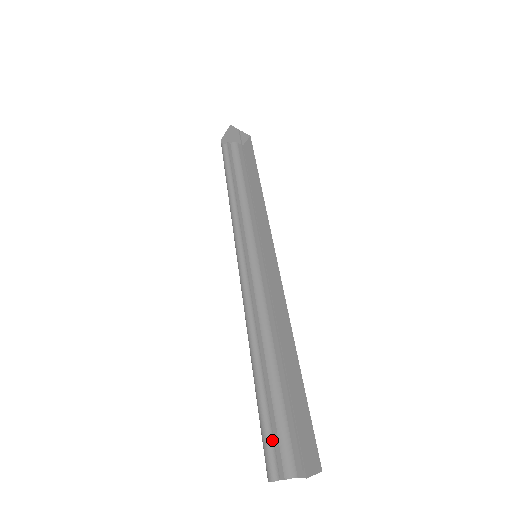
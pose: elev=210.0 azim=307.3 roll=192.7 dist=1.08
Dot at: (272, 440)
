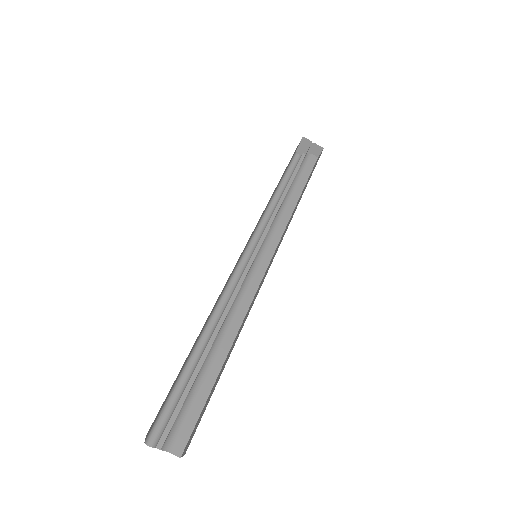
Dot at: (172, 414)
